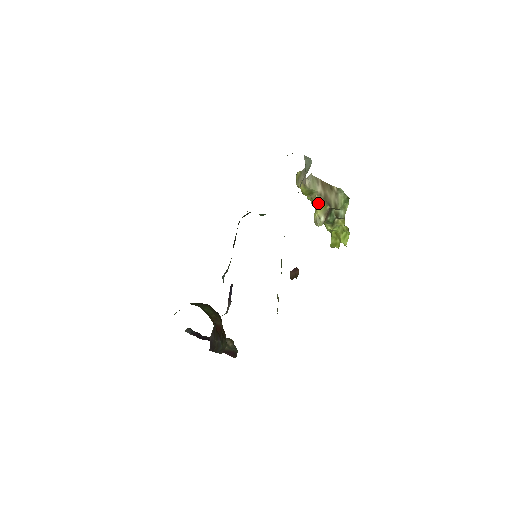
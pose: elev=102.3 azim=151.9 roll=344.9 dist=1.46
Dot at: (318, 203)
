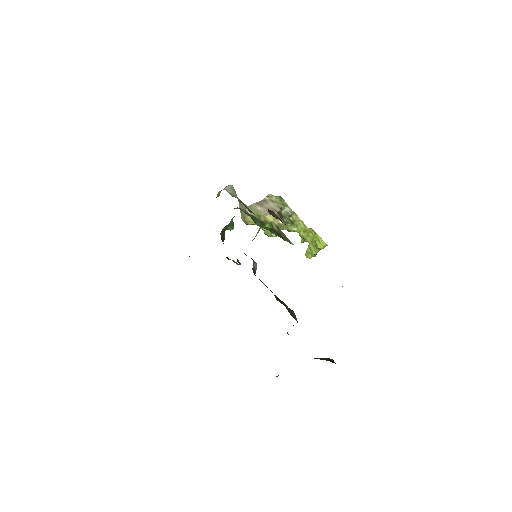
Dot at: (268, 217)
